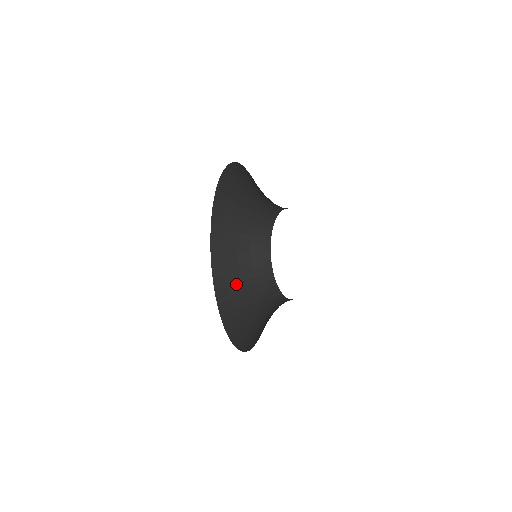
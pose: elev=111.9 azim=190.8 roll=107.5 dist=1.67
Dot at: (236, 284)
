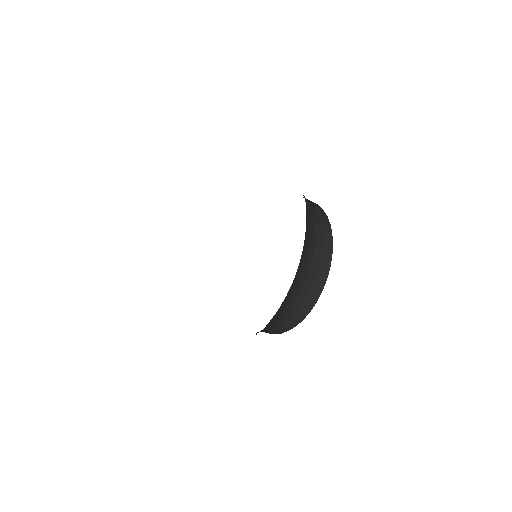
Dot at: (285, 305)
